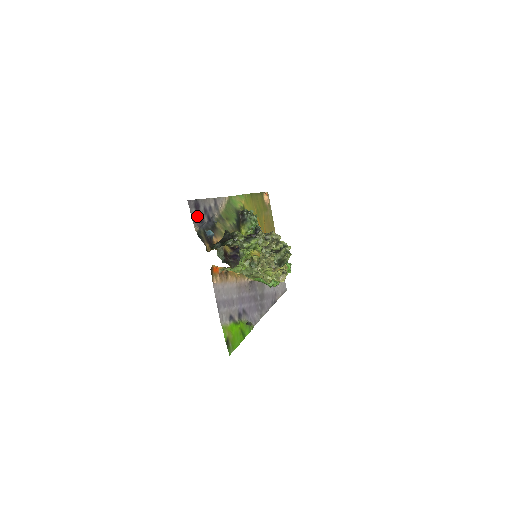
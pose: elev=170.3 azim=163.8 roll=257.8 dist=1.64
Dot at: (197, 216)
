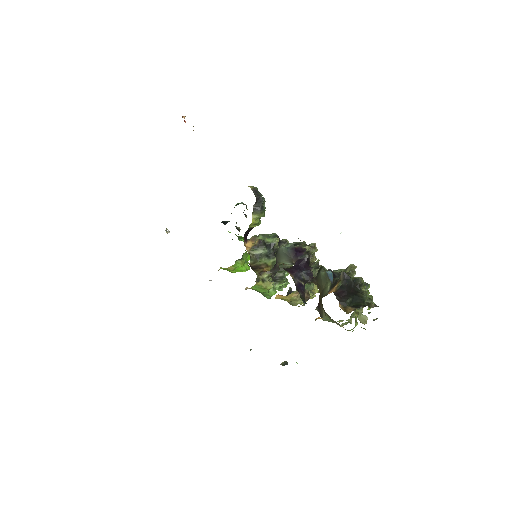
Dot at: occluded
